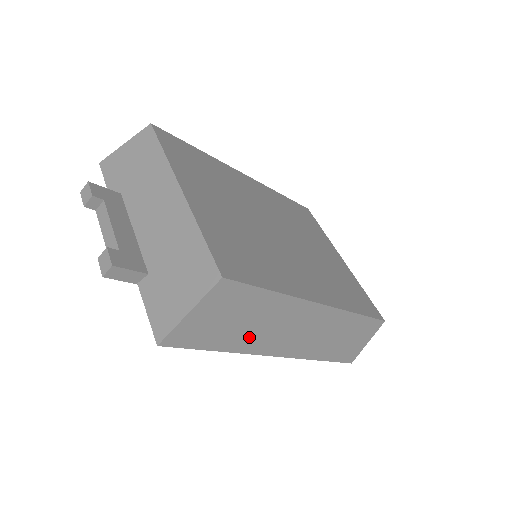
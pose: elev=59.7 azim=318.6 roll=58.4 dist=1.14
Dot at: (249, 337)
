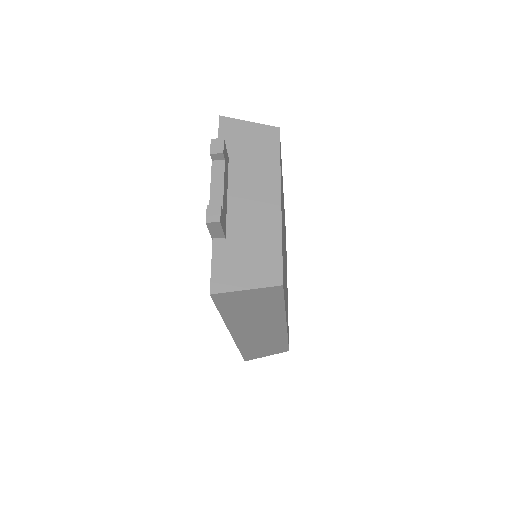
Dot at: (241, 318)
